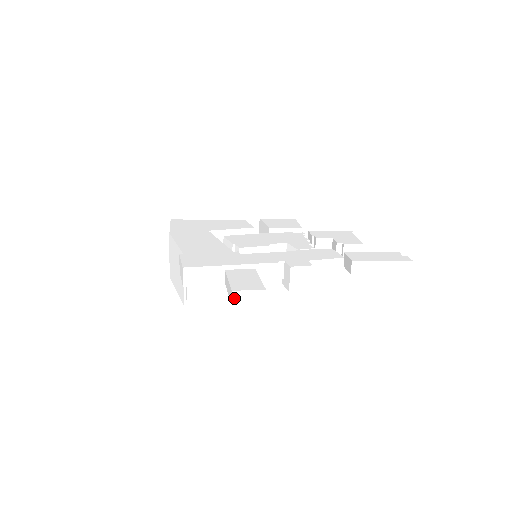
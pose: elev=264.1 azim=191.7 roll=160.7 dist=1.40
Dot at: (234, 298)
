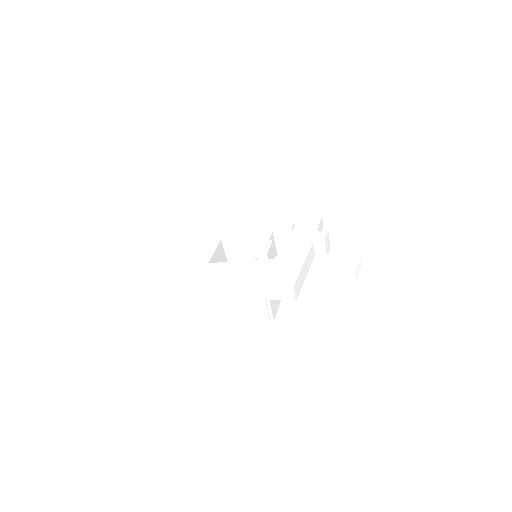
Dot at: (356, 275)
